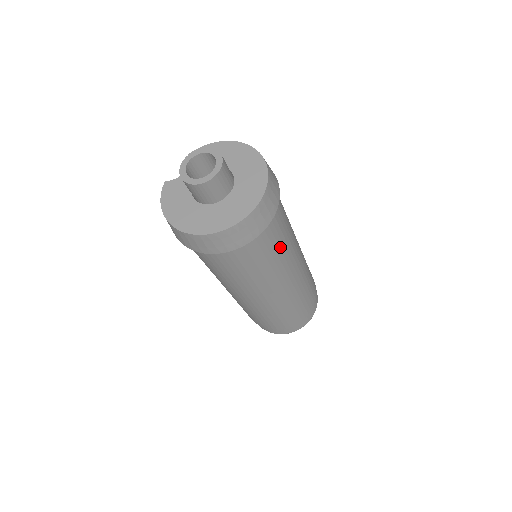
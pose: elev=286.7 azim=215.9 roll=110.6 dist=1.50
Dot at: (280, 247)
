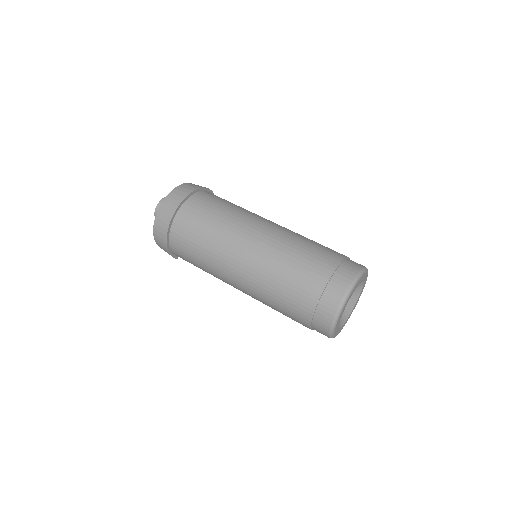
Dot at: (232, 205)
